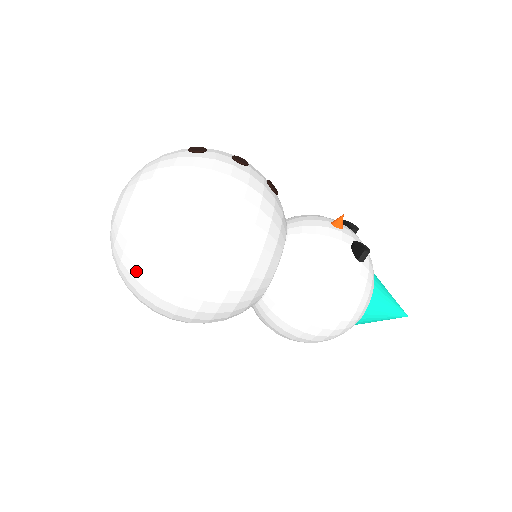
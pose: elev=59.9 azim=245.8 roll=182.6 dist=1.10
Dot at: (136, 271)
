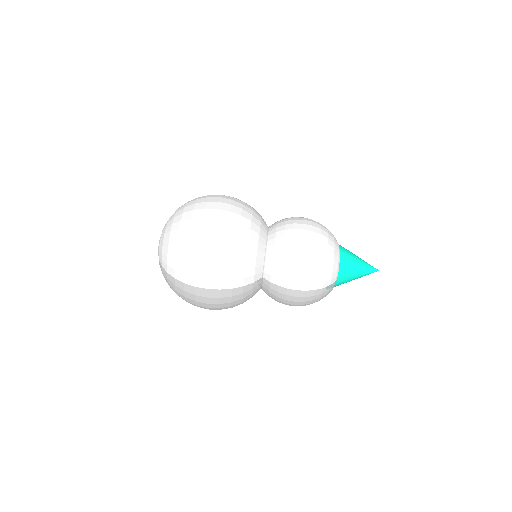
Dot at: (184, 215)
